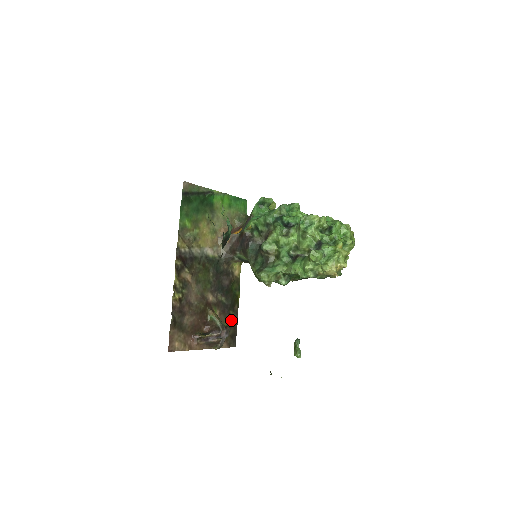
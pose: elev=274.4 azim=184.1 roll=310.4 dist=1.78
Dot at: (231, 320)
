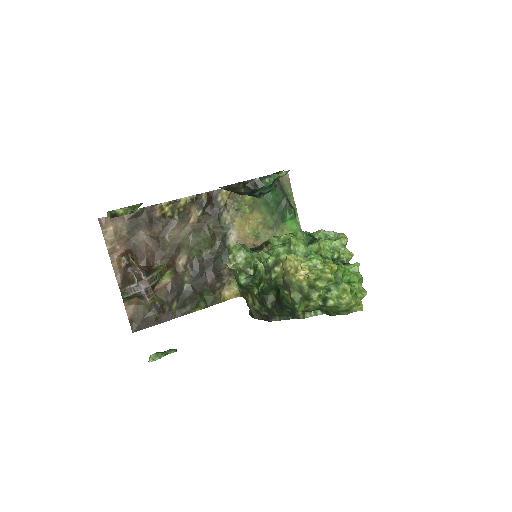
Dot at: (165, 308)
